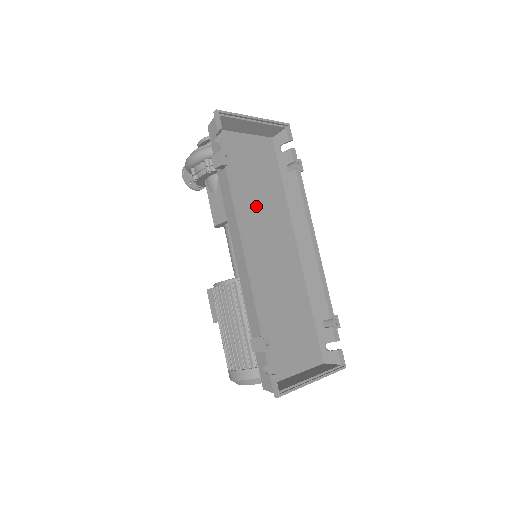
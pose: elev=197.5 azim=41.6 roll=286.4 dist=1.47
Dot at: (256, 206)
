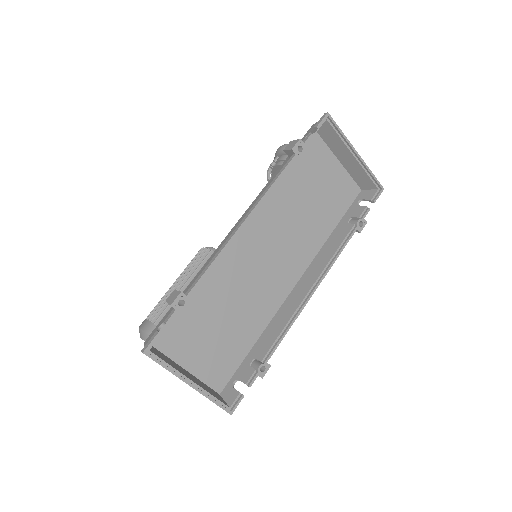
Dot at: (292, 216)
